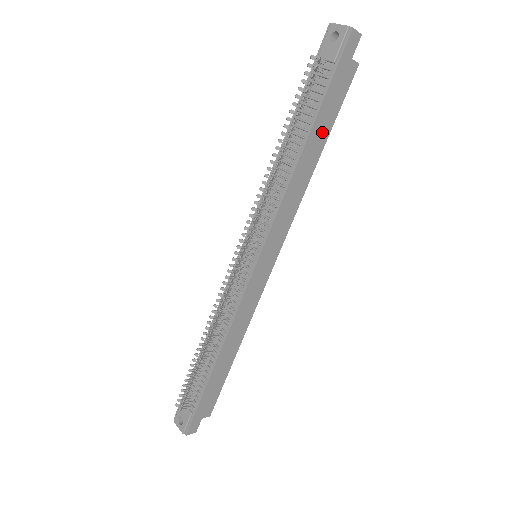
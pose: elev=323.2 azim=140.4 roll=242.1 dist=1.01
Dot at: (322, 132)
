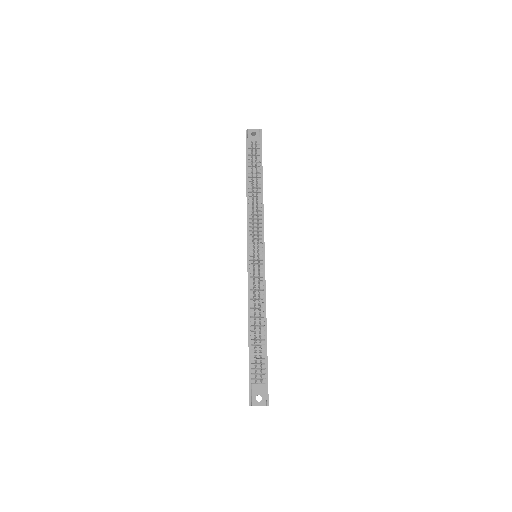
Dot at: occluded
